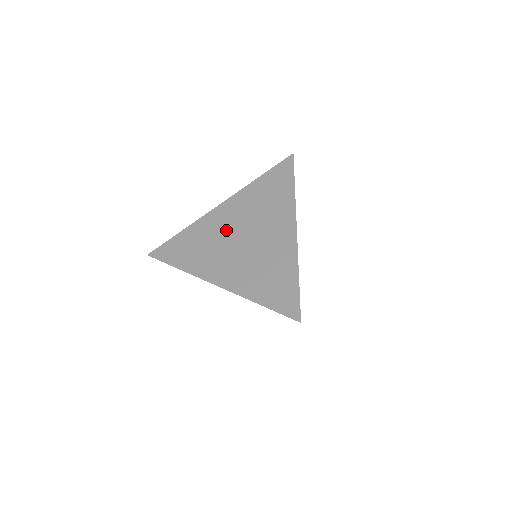
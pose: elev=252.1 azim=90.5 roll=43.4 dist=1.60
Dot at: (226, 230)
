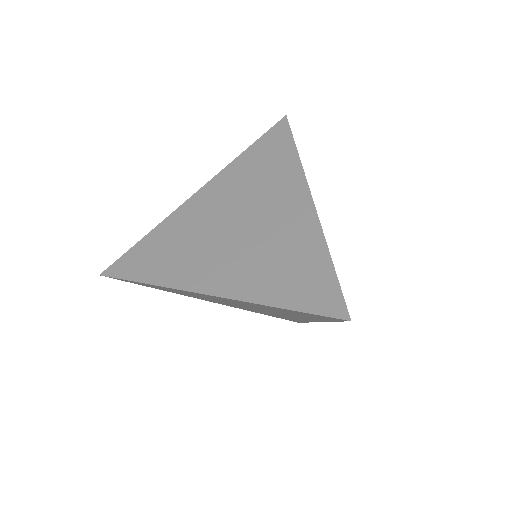
Dot at: (210, 220)
